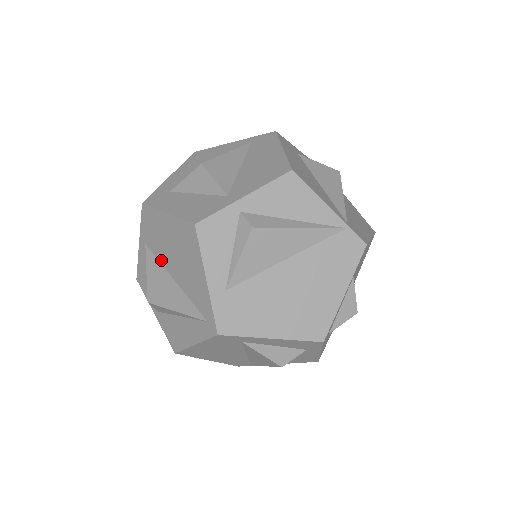
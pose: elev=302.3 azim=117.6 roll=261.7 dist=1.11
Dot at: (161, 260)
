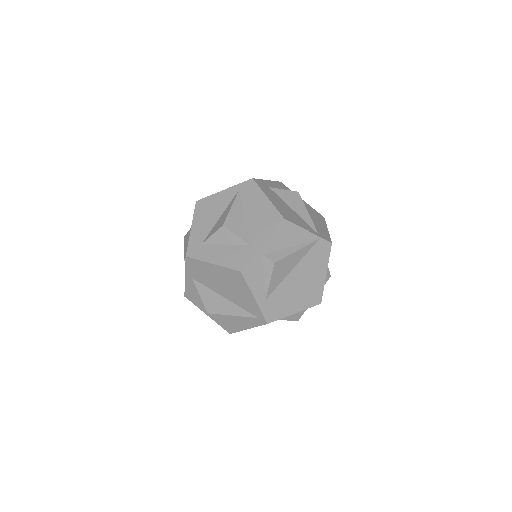
Dot at: (210, 287)
